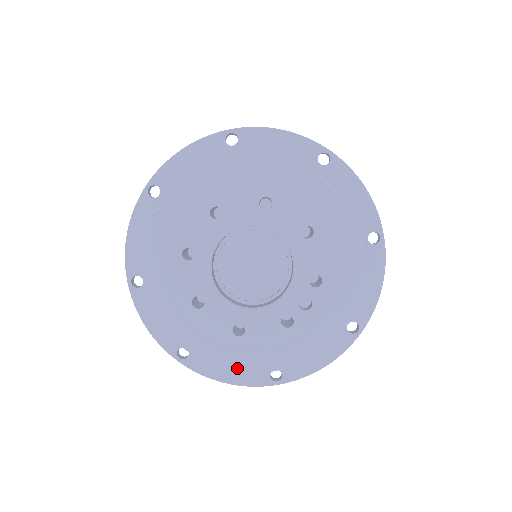
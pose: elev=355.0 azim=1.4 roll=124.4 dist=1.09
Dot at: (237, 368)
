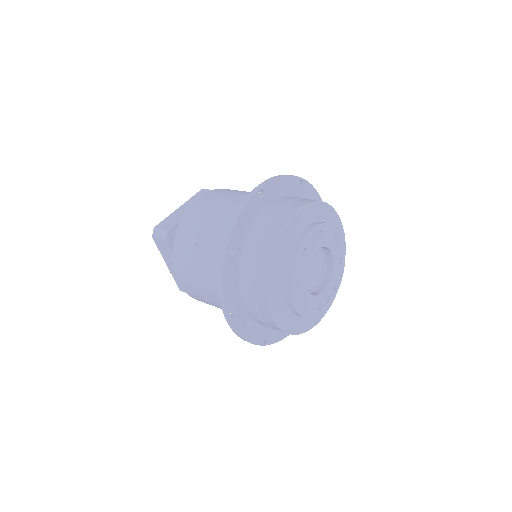
Dot at: (286, 329)
